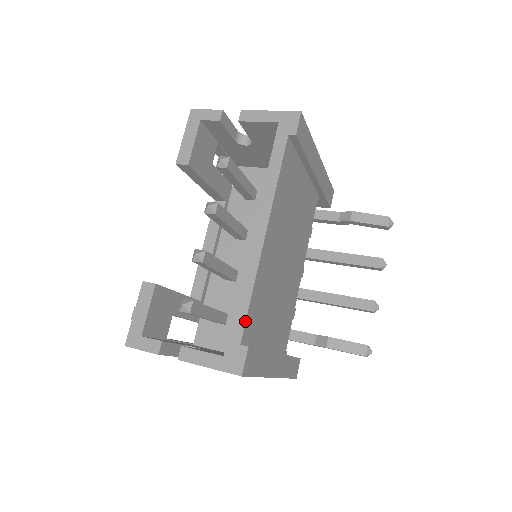
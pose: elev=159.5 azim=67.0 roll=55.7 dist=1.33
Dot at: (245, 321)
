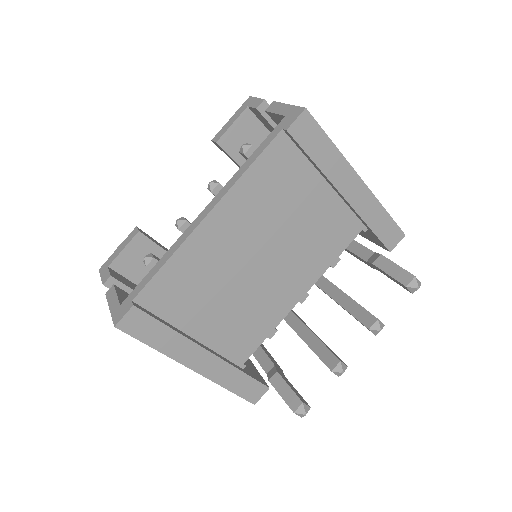
Dot at: (147, 283)
